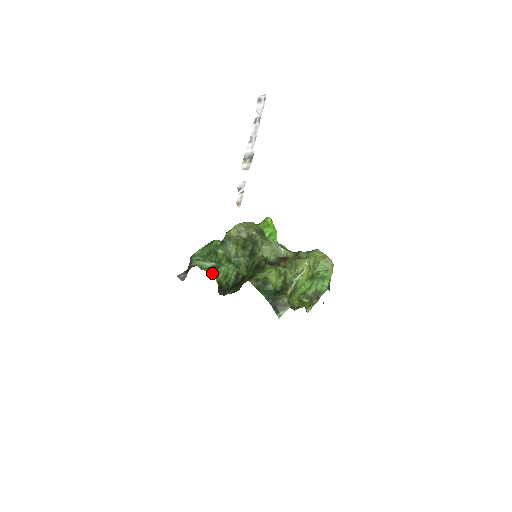
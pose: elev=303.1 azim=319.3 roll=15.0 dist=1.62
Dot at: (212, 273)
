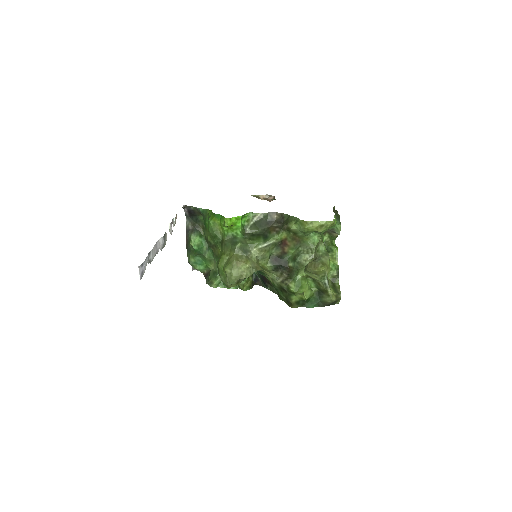
Dot at: occluded
